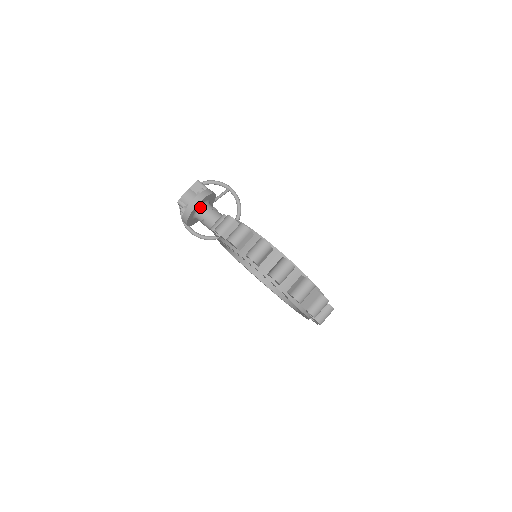
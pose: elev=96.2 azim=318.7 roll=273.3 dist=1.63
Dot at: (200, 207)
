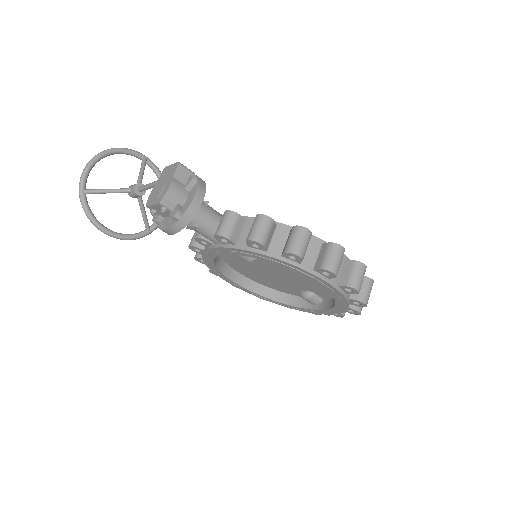
Dot at: occluded
